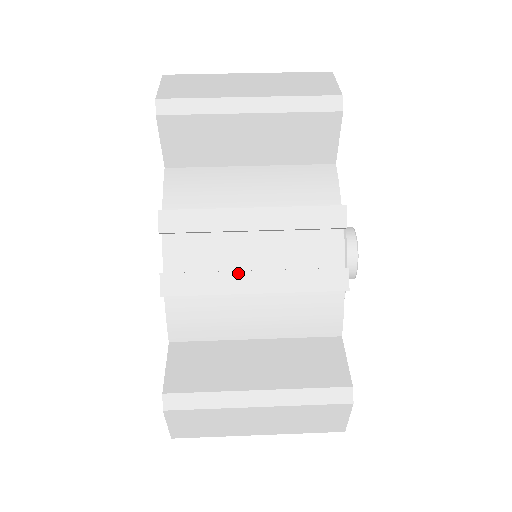
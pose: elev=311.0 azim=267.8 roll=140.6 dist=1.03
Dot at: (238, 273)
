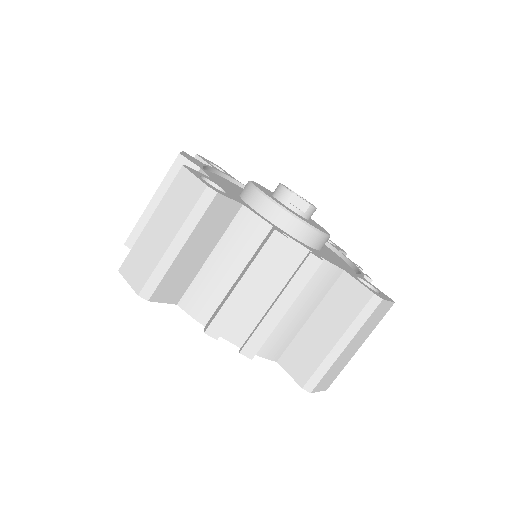
Dot at: occluded
